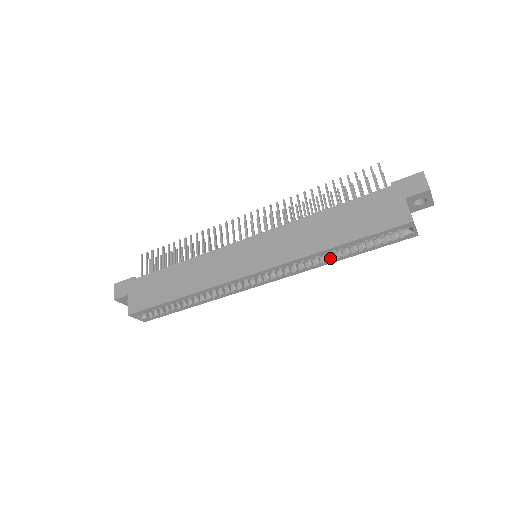
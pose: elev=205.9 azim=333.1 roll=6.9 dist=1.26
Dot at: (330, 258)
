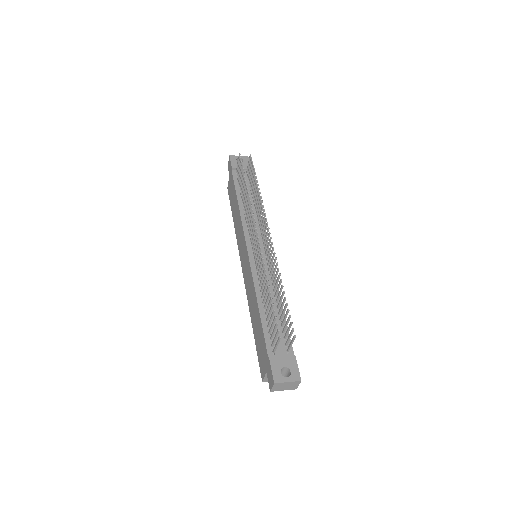
Dot at: occluded
